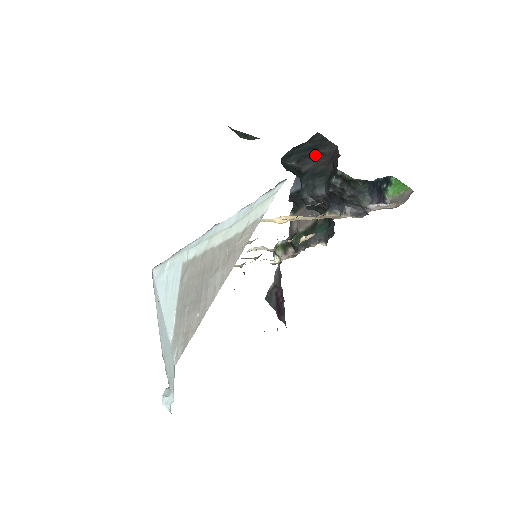
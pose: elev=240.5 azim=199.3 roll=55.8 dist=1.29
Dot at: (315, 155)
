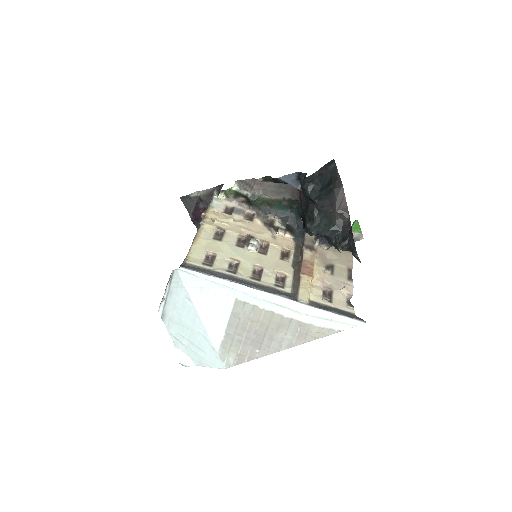
Dot at: (329, 193)
